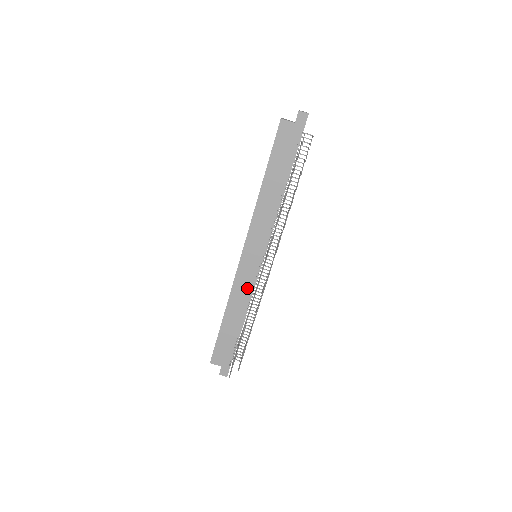
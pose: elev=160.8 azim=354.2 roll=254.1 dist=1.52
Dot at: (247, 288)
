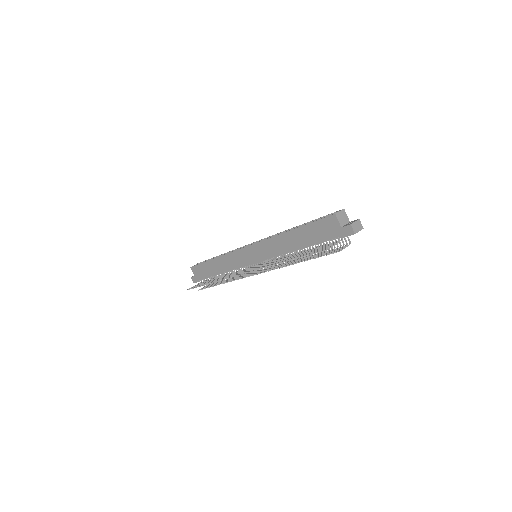
Dot at: (236, 264)
